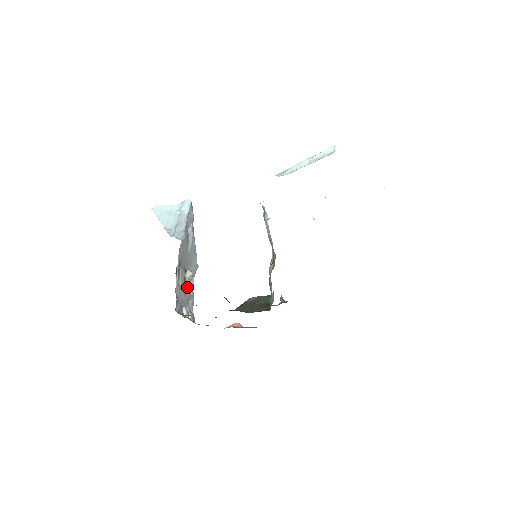
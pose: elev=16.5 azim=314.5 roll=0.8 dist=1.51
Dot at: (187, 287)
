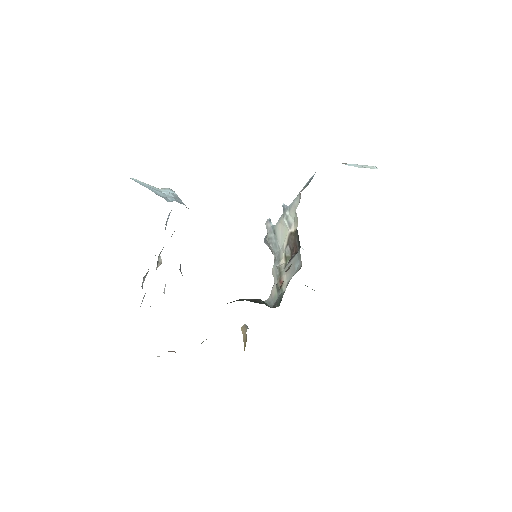
Dot at: occluded
